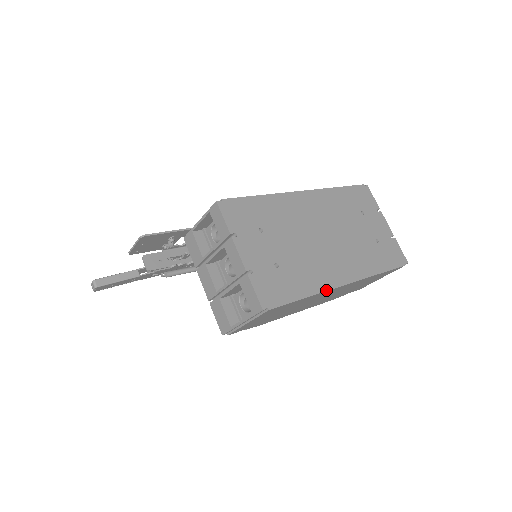
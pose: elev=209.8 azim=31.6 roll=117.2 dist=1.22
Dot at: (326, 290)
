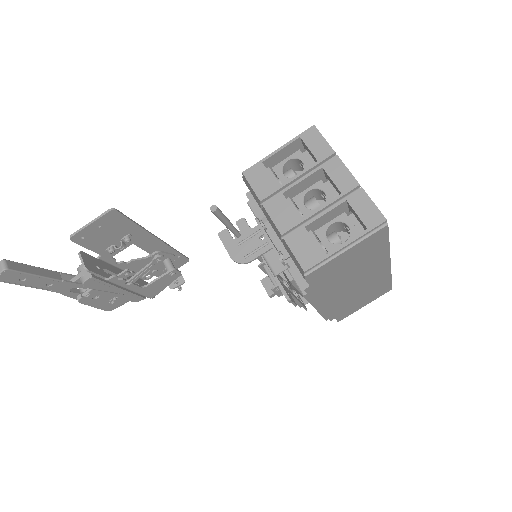
Dot at: (389, 253)
